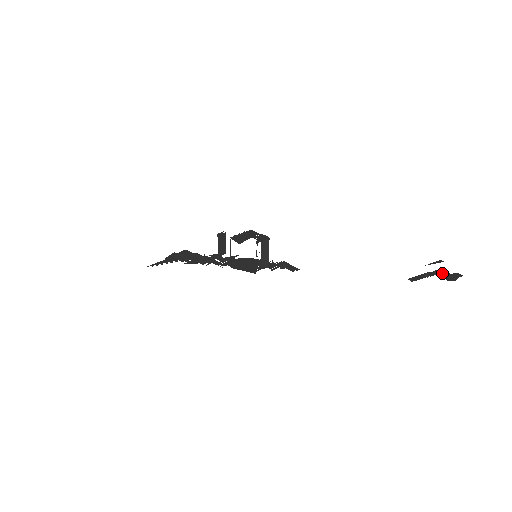
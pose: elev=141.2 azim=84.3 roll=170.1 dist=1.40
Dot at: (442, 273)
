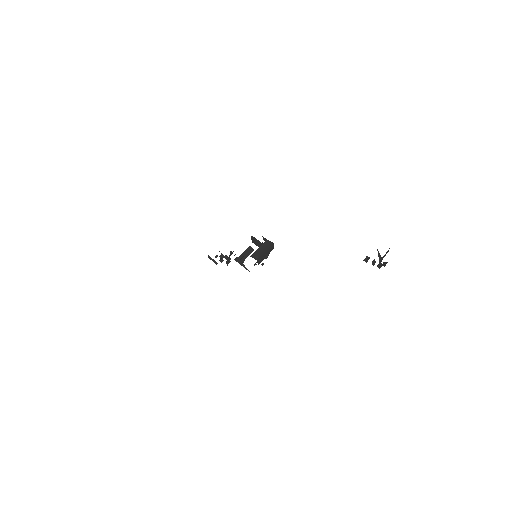
Dot at: (384, 263)
